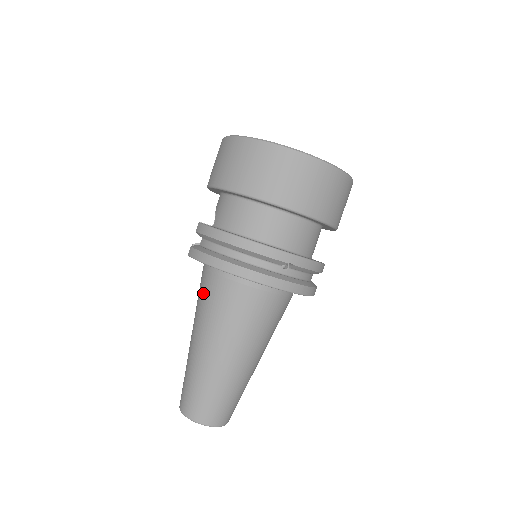
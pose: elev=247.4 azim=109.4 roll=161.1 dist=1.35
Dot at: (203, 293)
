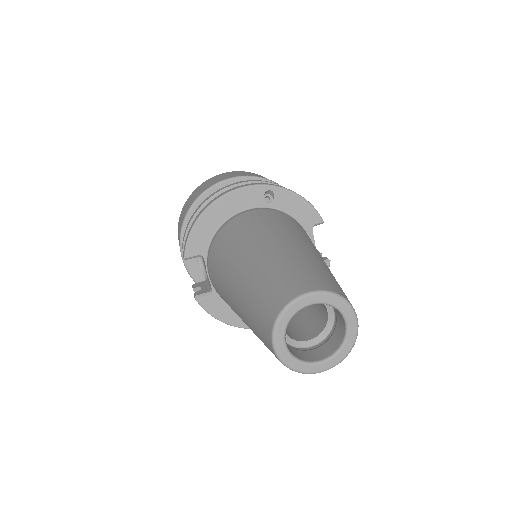
Dot at: (216, 261)
